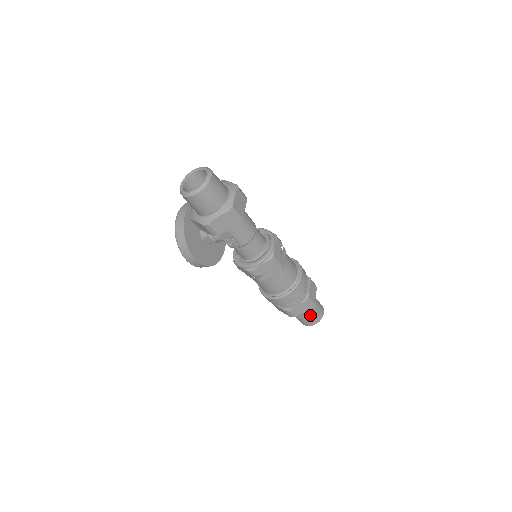
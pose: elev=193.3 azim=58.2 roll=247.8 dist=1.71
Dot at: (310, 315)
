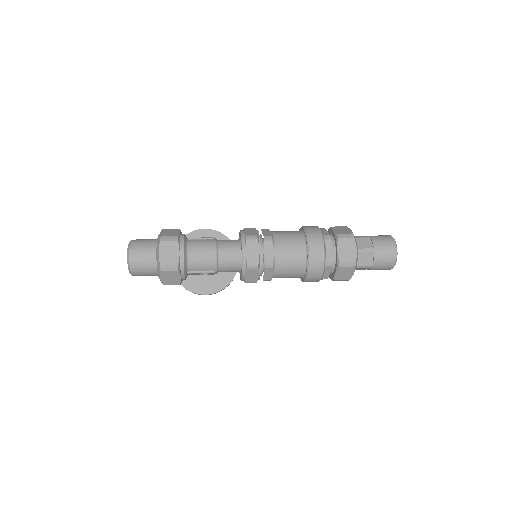
Dot at: (373, 265)
